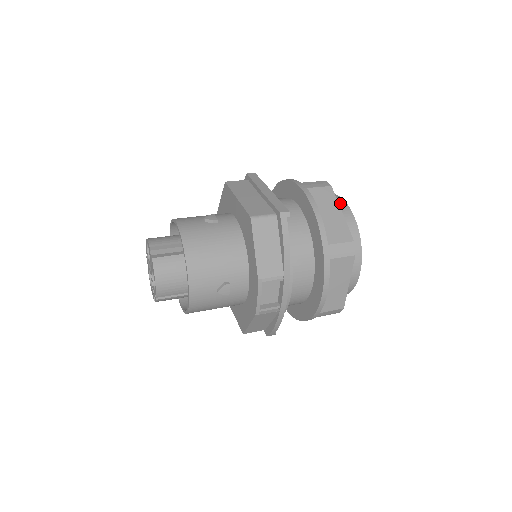
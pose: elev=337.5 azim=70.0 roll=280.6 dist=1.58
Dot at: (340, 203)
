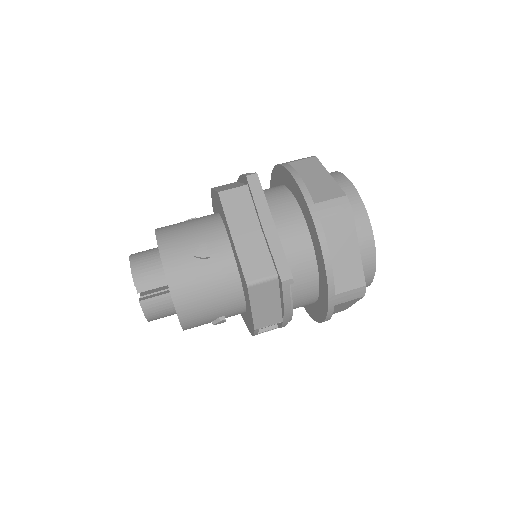
Dot at: (361, 218)
